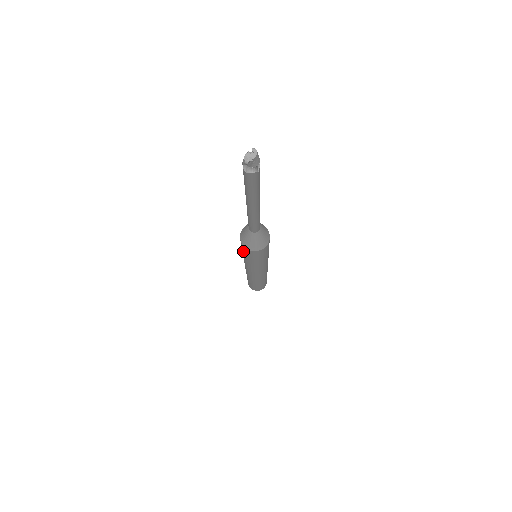
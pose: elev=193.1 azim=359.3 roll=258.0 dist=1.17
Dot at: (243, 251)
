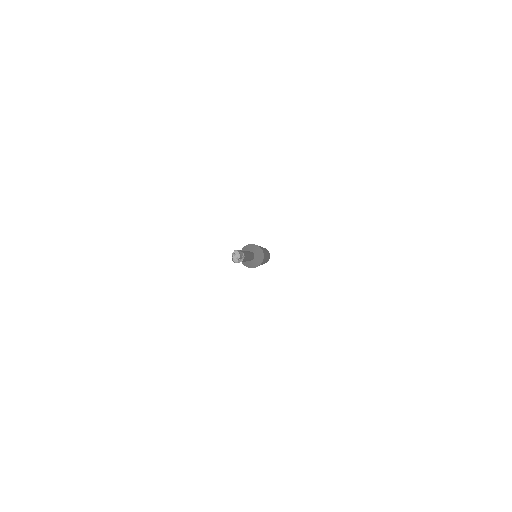
Dot at: occluded
